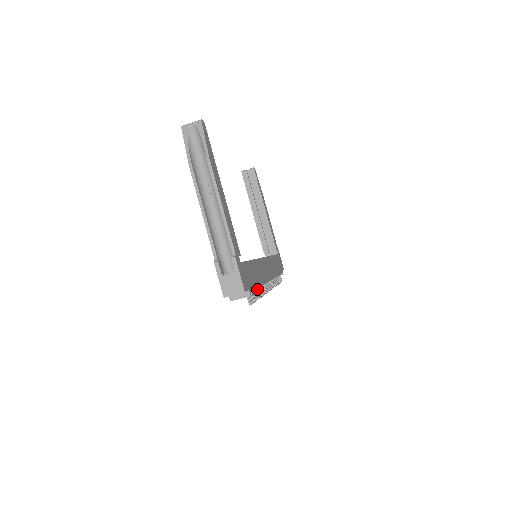
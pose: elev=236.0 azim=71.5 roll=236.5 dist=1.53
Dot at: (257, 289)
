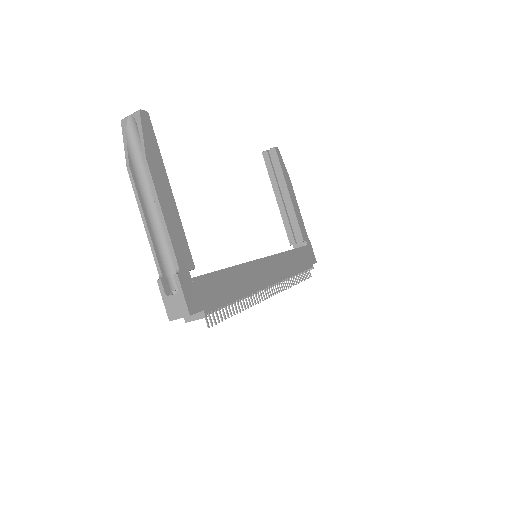
Dot at: (237, 301)
